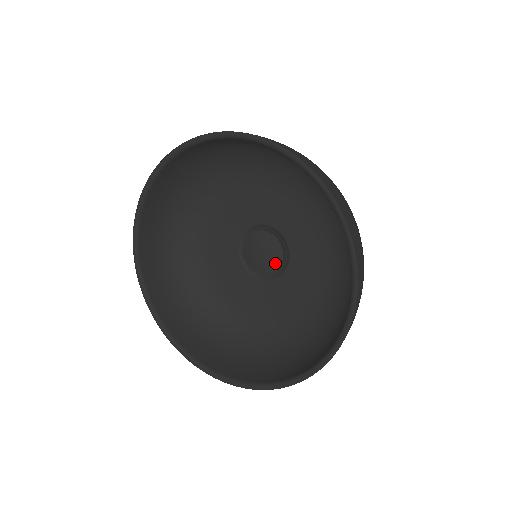
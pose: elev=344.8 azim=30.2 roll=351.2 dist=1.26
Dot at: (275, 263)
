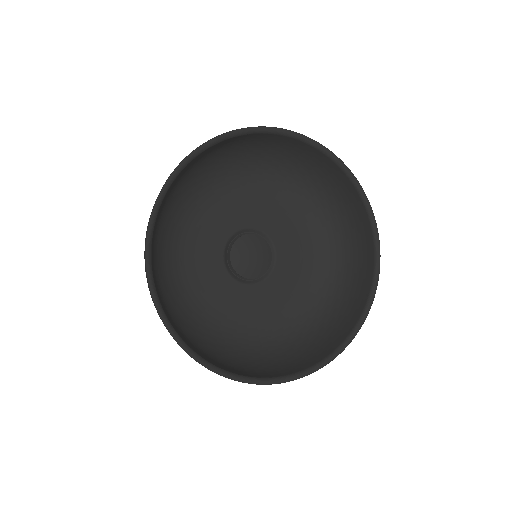
Dot at: (266, 263)
